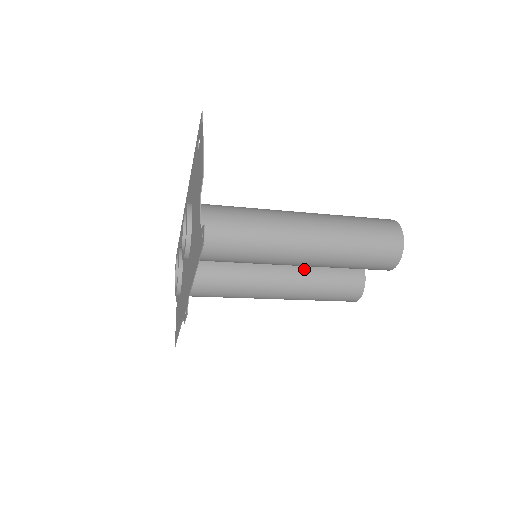
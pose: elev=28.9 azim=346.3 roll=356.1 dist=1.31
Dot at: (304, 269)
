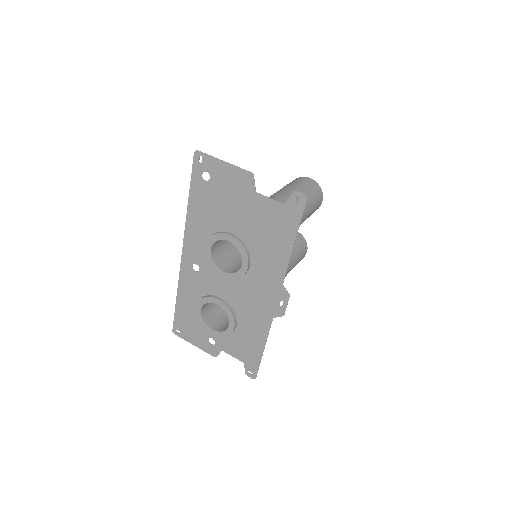
Dot at: occluded
